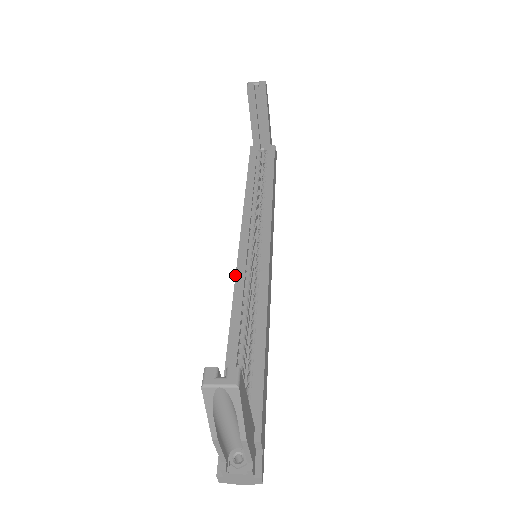
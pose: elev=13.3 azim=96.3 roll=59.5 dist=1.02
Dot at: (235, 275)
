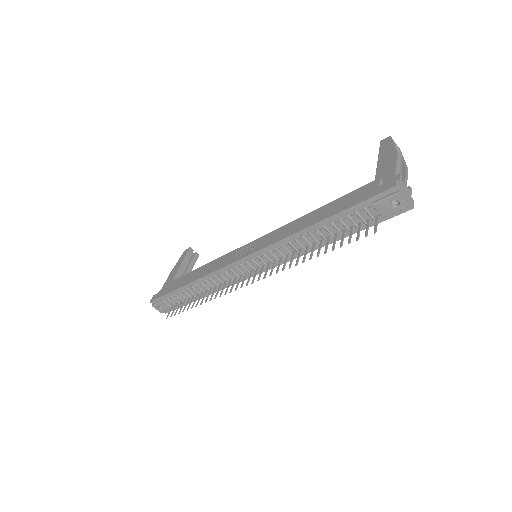
Dot at: occluded
